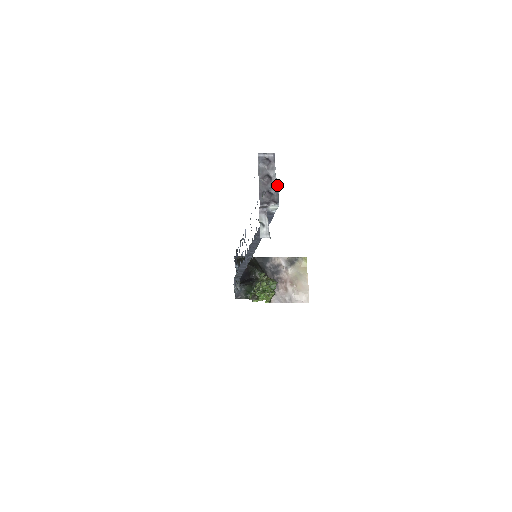
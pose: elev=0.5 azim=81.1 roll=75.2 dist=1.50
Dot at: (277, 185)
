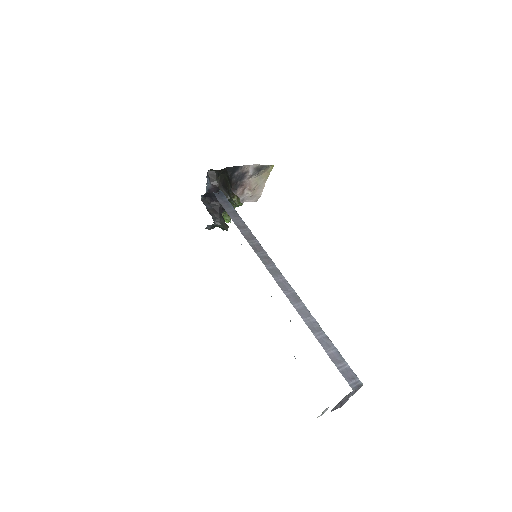
Dot at: occluded
